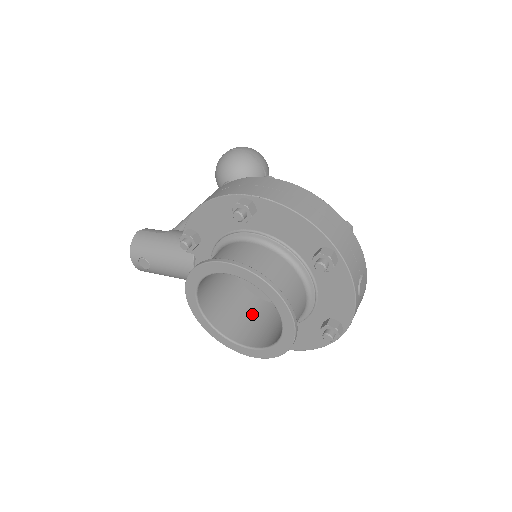
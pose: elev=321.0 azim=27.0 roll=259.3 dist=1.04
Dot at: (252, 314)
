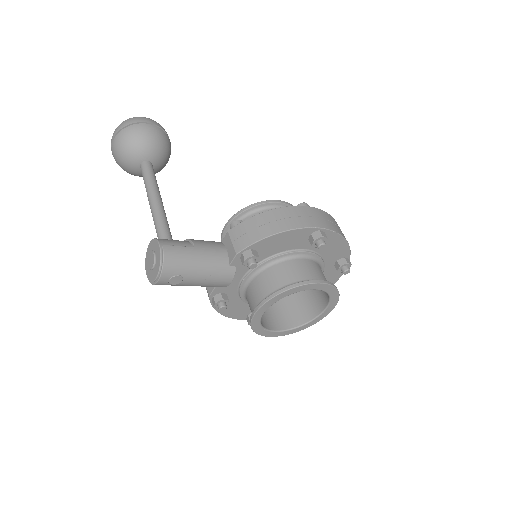
Dot at: occluded
